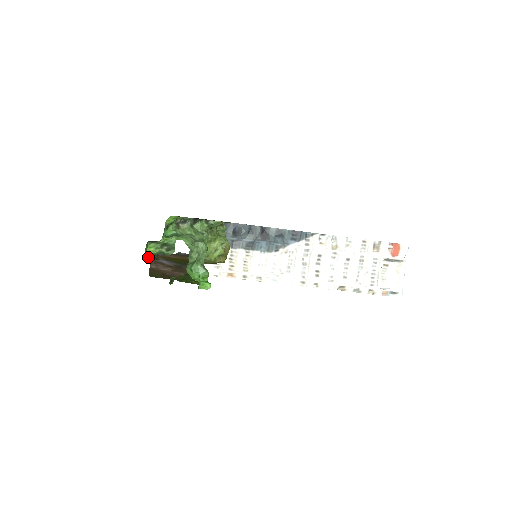
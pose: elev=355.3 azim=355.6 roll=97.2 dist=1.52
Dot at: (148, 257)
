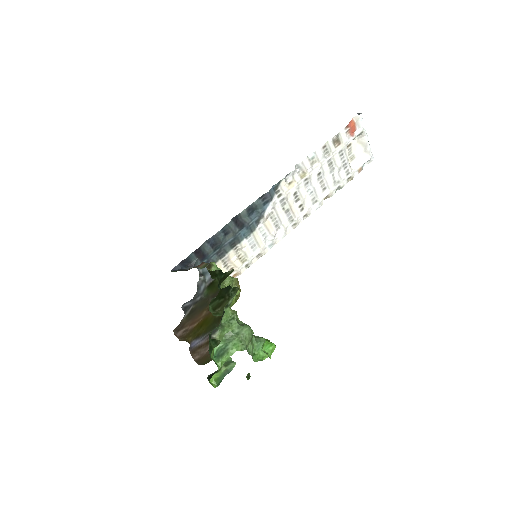
Dot at: (217, 385)
